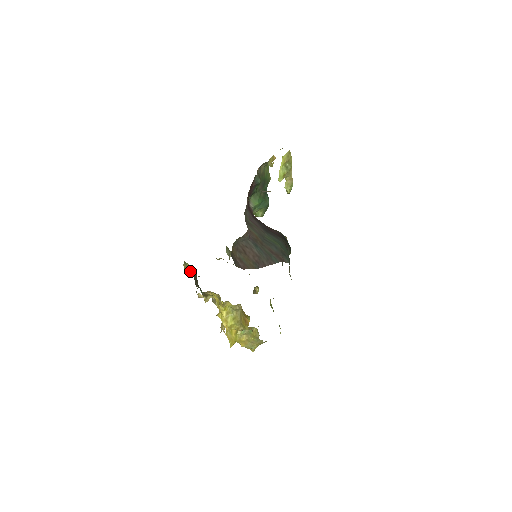
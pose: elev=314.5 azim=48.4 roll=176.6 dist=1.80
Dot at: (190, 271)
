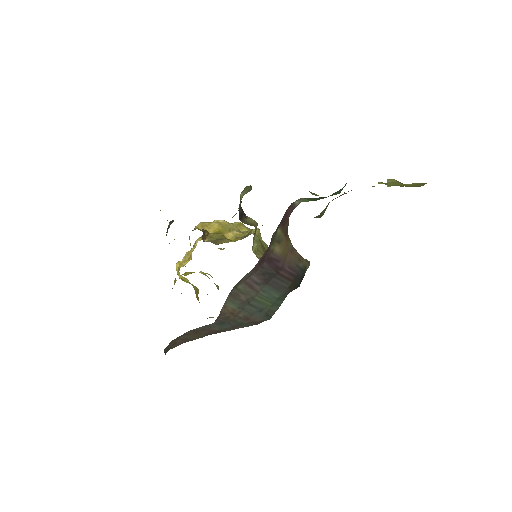
Dot at: occluded
